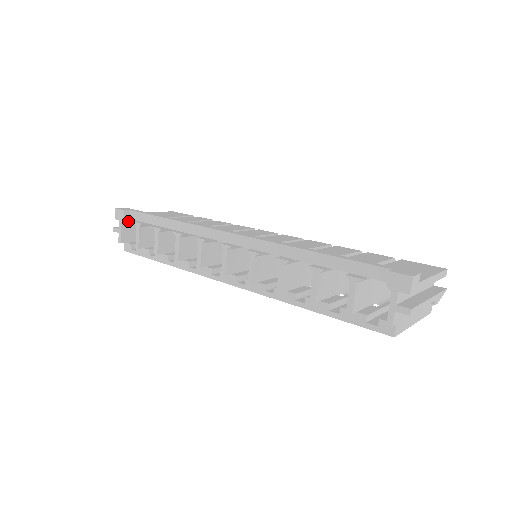
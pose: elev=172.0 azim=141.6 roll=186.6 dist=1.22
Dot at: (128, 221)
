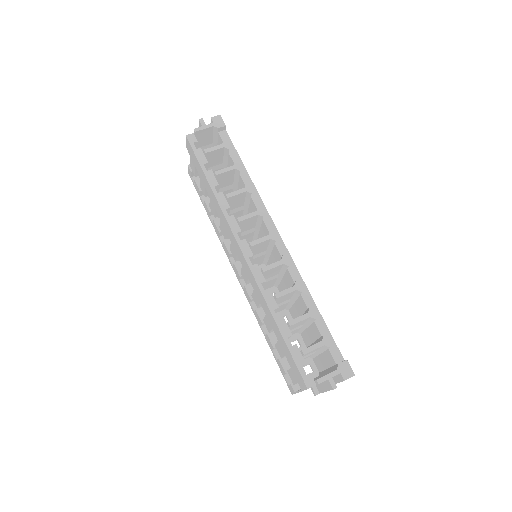
Dot at: (214, 130)
